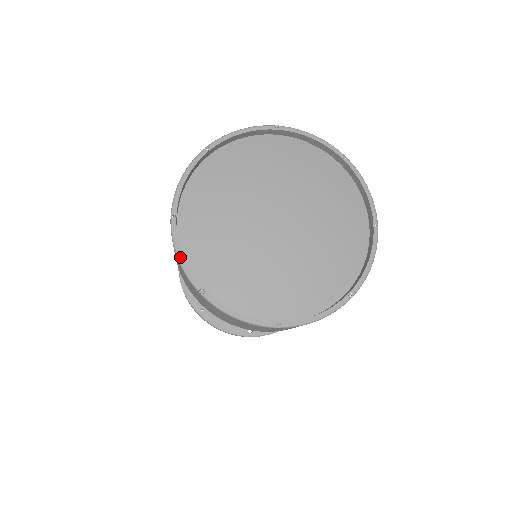
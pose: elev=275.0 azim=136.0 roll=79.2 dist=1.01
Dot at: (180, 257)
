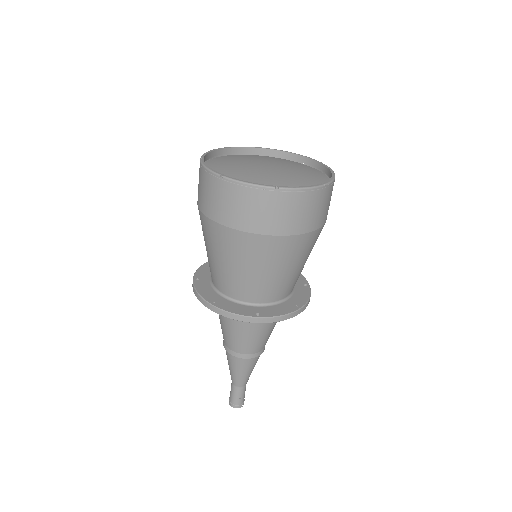
Dot at: (207, 167)
